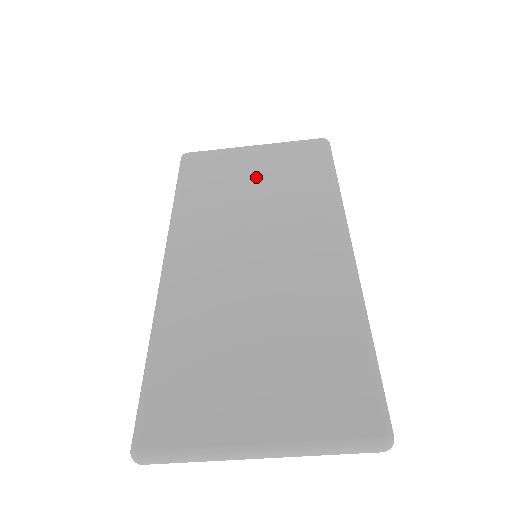
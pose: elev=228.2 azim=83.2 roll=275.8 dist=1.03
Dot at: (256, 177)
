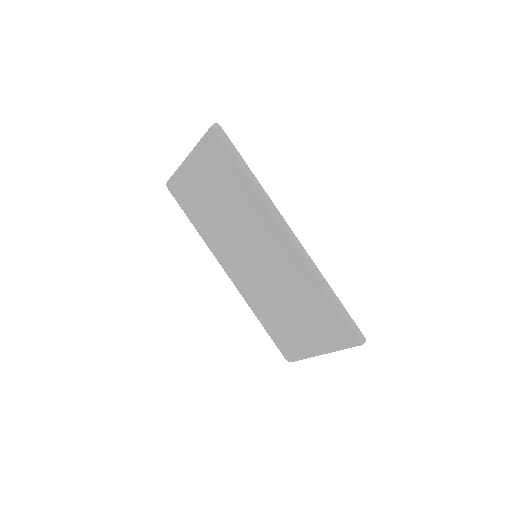
Dot at: (211, 194)
